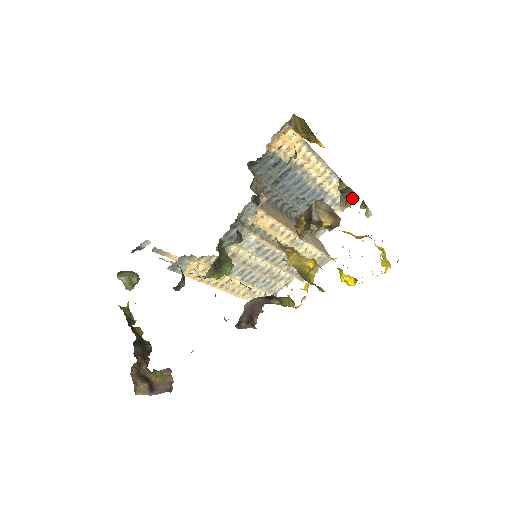
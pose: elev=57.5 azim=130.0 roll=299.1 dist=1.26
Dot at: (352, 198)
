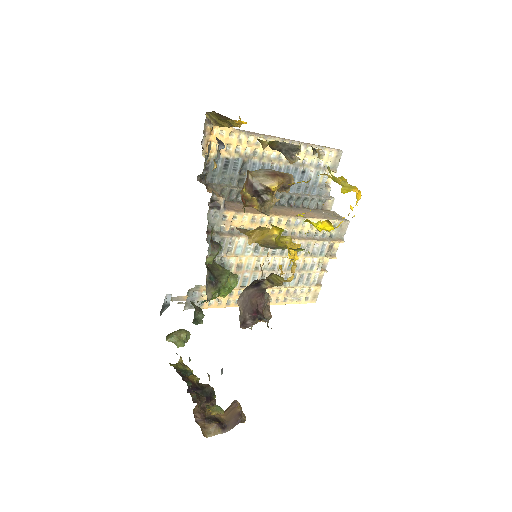
Dot at: (292, 150)
